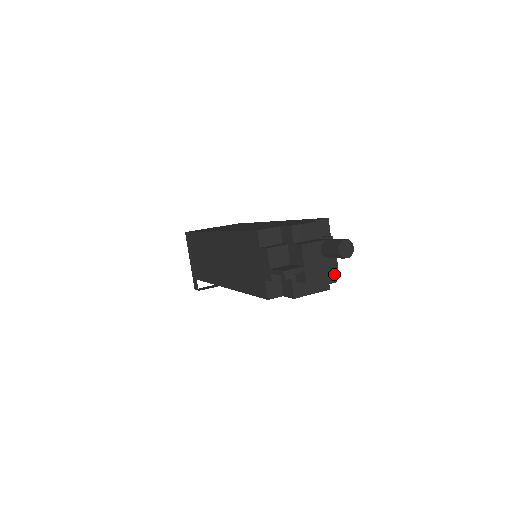
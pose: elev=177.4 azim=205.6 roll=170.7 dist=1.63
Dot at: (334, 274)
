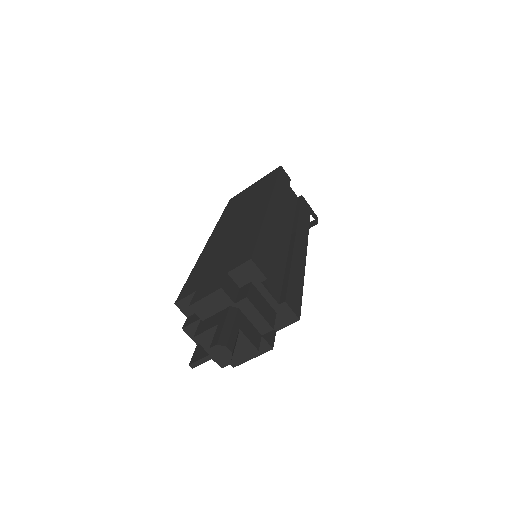
Dot at: (251, 351)
